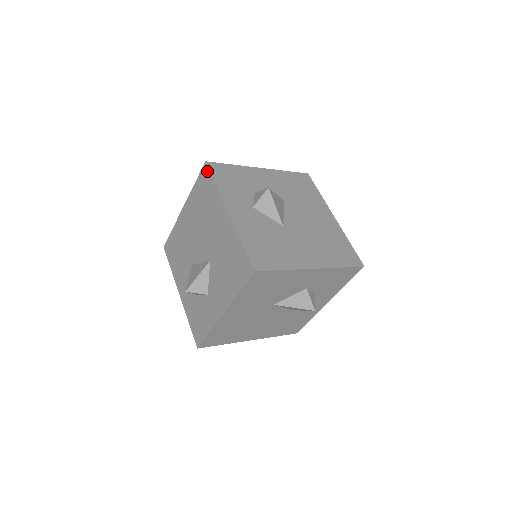
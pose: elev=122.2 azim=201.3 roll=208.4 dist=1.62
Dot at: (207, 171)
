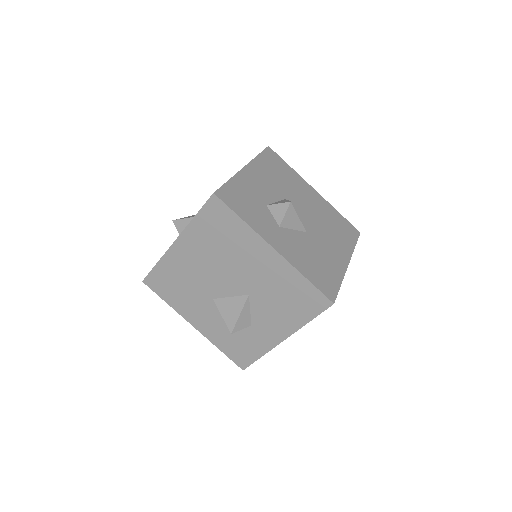
Dot at: (220, 204)
